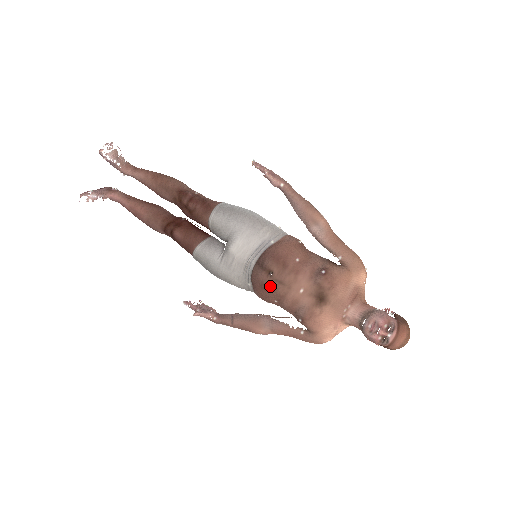
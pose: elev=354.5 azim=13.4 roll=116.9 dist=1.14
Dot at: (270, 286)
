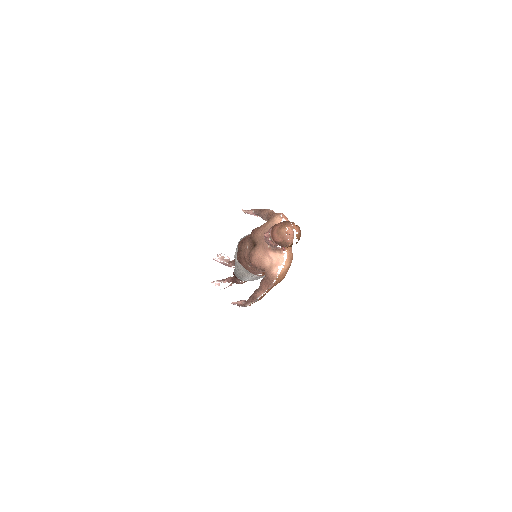
Dot at: (239, 257)
